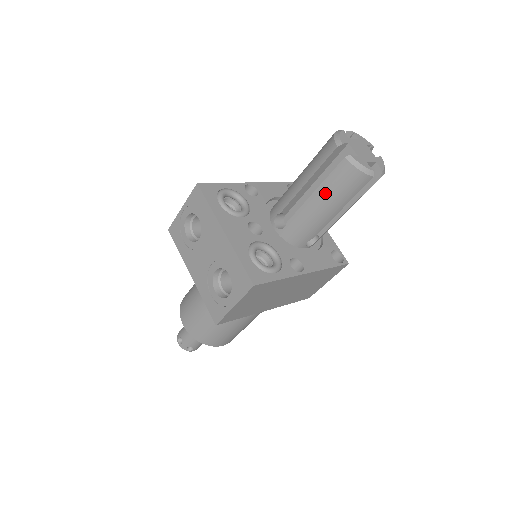
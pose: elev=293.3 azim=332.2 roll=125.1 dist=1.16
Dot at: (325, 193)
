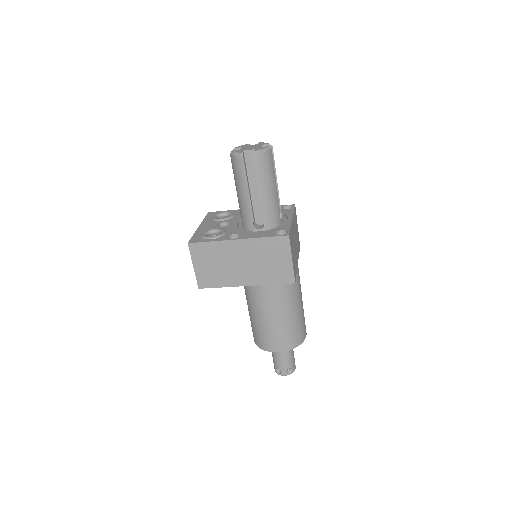
Dot at: (236, 182)
